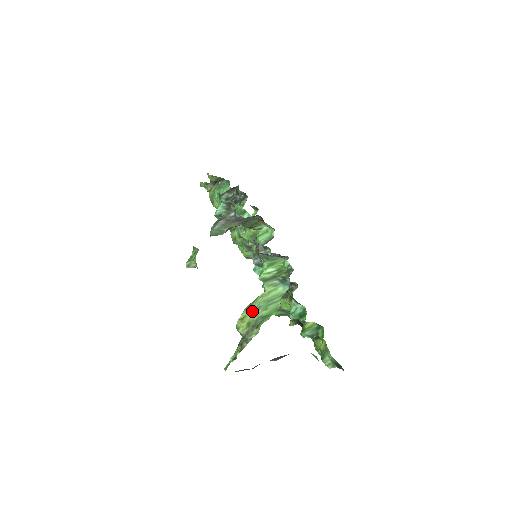
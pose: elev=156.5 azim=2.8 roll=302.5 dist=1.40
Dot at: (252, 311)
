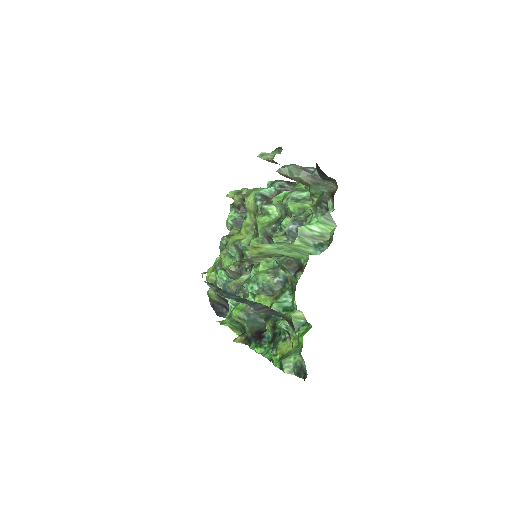
Dot at: (270, 248)
